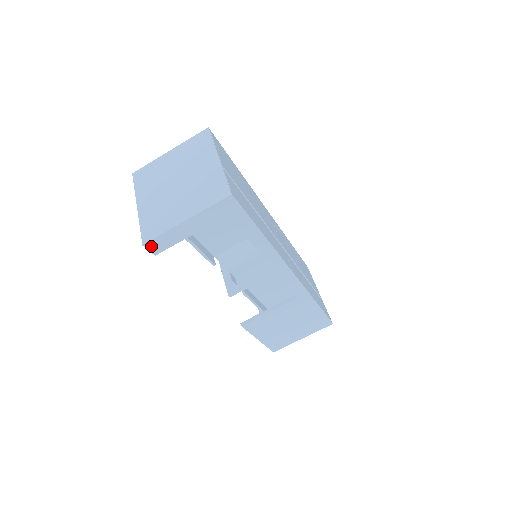
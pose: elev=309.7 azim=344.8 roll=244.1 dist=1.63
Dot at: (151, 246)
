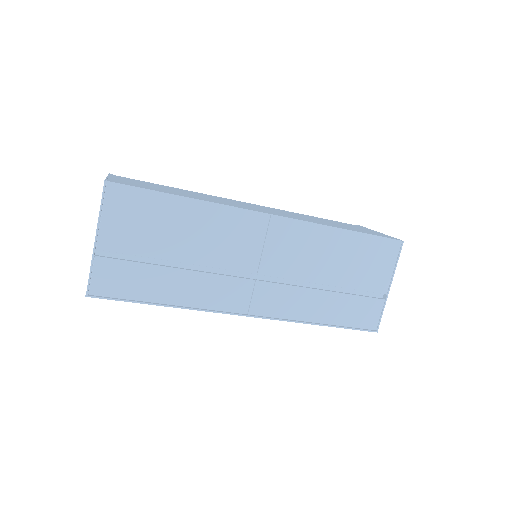
Dot at: occluded
